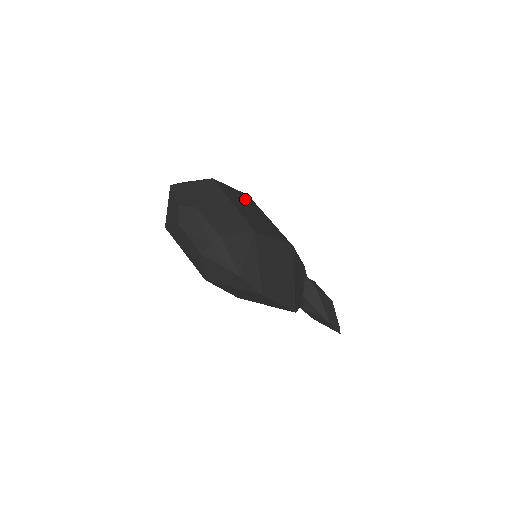
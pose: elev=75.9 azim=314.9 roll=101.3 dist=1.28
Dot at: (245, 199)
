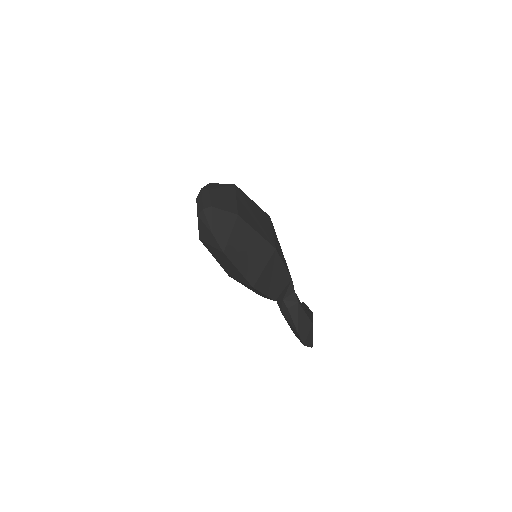
Dot at: (259, 211)
